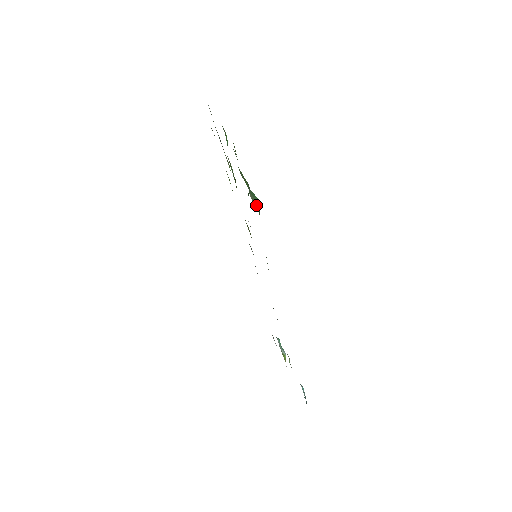
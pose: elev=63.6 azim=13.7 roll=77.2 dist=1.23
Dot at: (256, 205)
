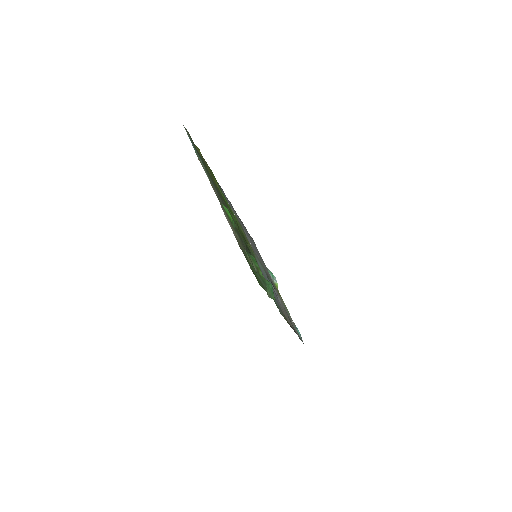
Dot at: (272, 295)
